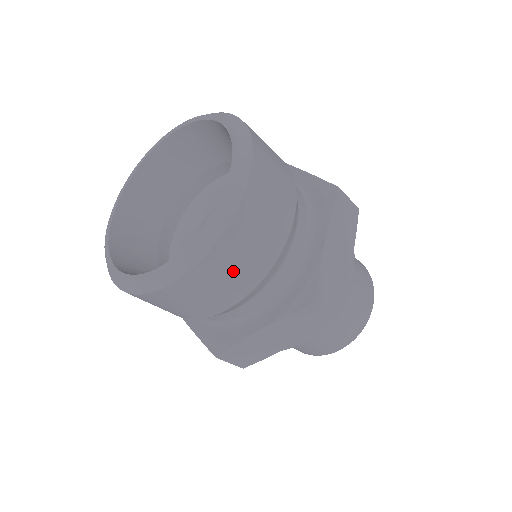
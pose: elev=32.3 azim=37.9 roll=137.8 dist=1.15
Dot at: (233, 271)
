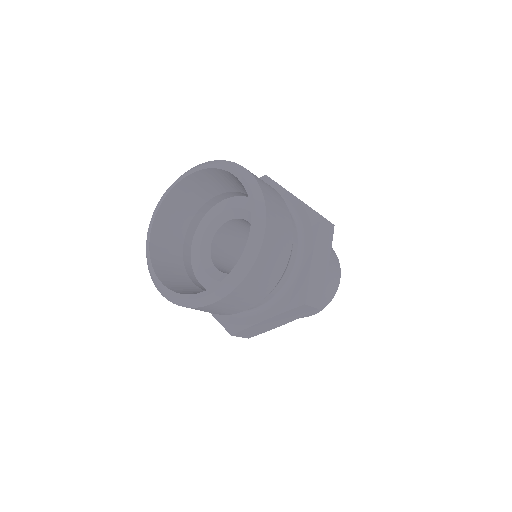
Dot at: (252, 292)
